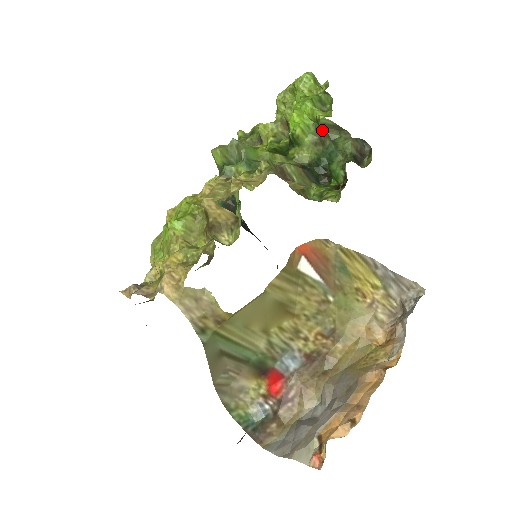
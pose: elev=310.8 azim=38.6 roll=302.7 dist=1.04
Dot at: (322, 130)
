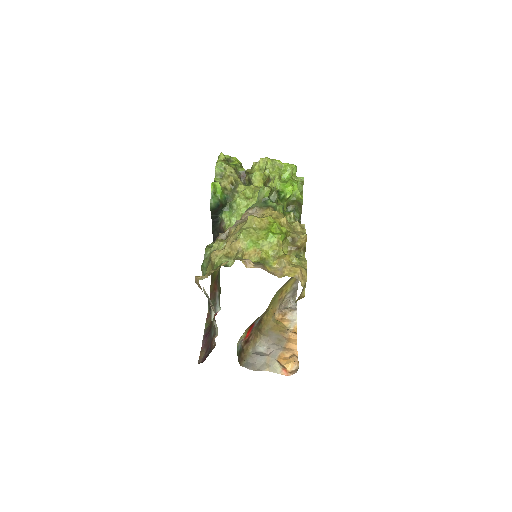
Dot at: (294, 202)
